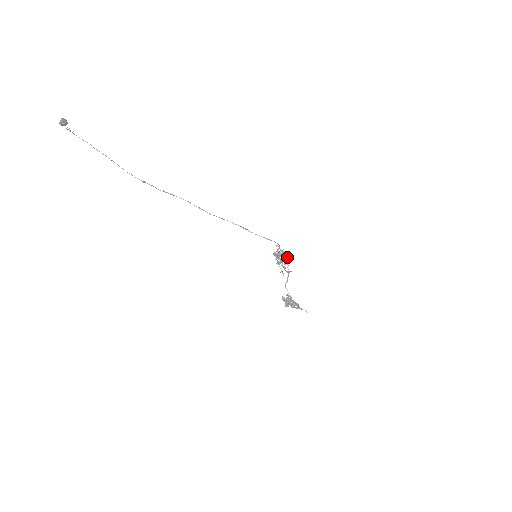
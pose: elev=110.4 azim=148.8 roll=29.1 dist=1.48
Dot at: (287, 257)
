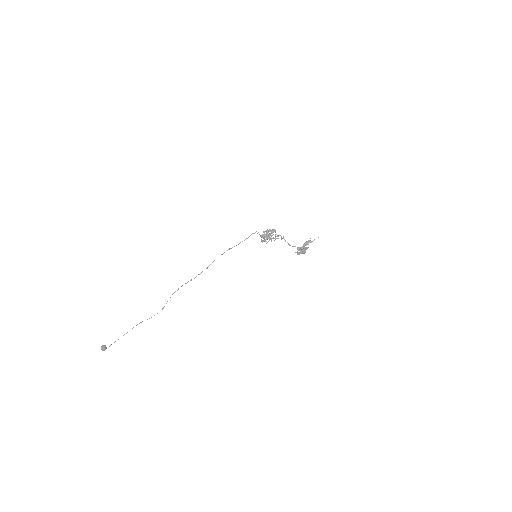
Dot at: occluded
